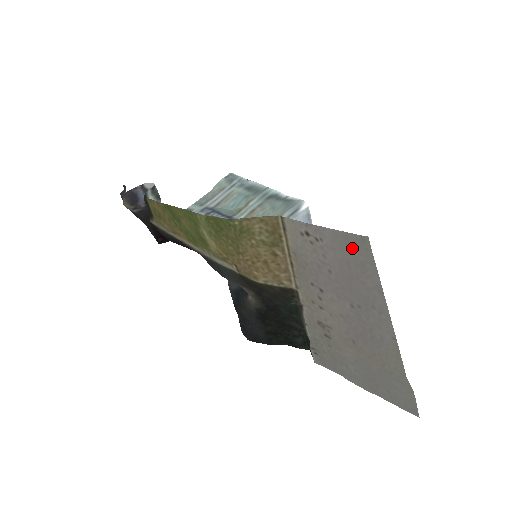
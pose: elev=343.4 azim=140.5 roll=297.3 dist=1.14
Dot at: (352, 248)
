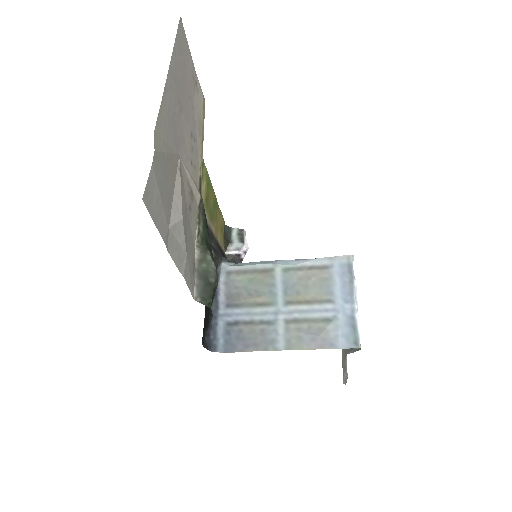
Dot at: (184, 43)
